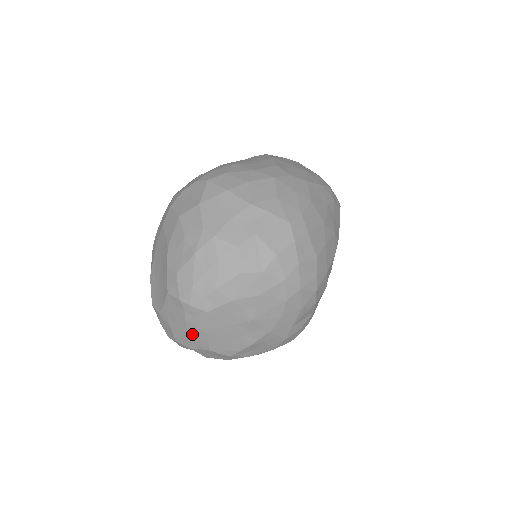
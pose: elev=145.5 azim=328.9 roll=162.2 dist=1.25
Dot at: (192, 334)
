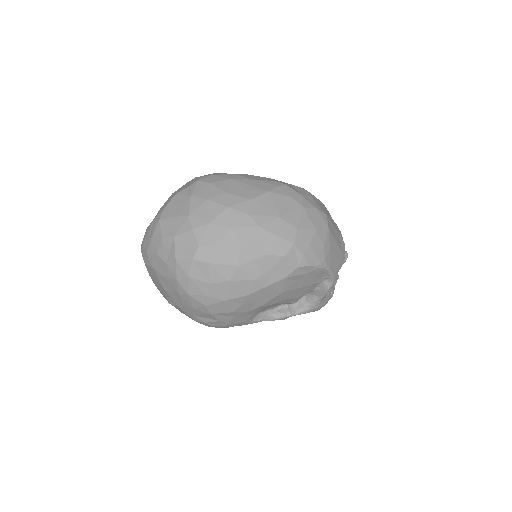
Dot at: occluded
